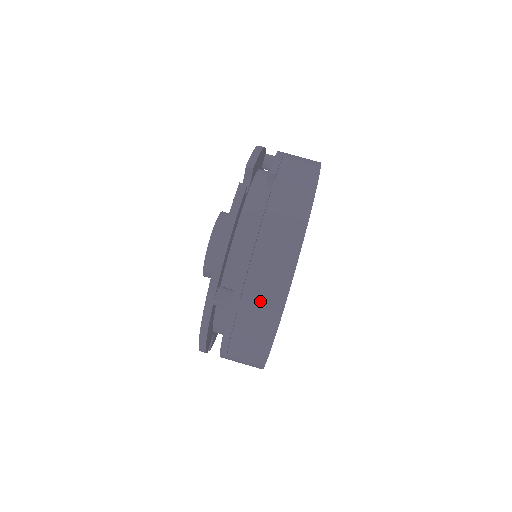
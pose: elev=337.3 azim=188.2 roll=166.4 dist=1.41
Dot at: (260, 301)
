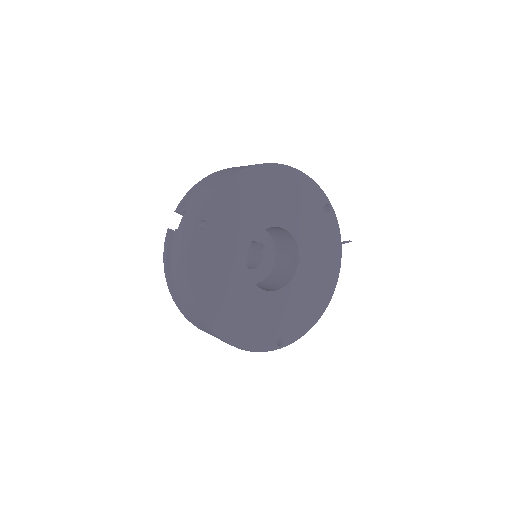
Dot at: (193, 313)
